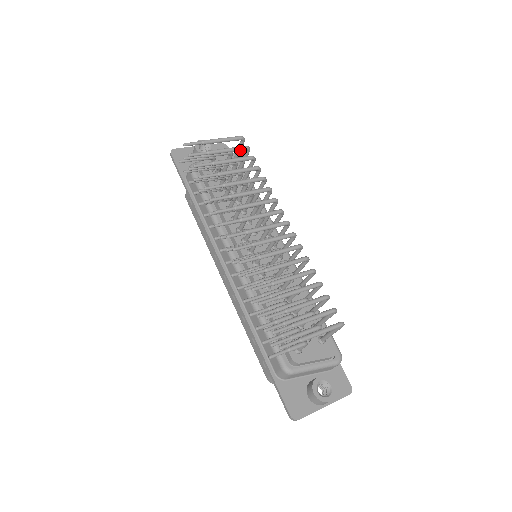
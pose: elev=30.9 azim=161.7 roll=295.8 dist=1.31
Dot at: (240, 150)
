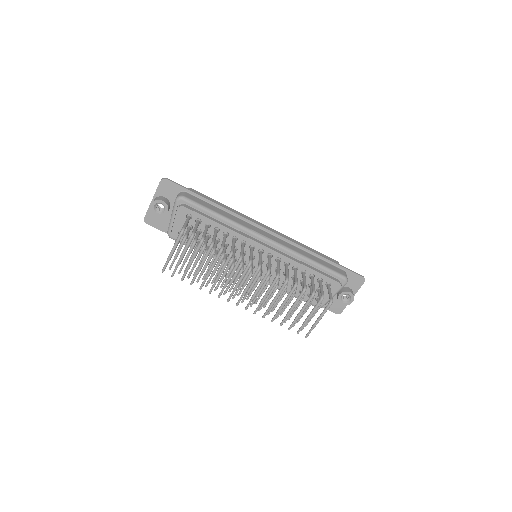
Dot at: (190, 243)
